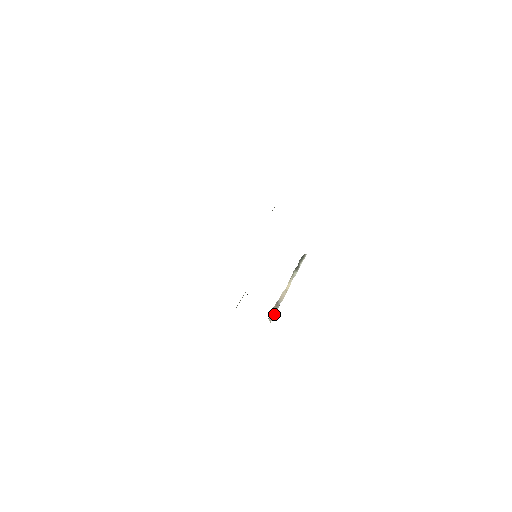
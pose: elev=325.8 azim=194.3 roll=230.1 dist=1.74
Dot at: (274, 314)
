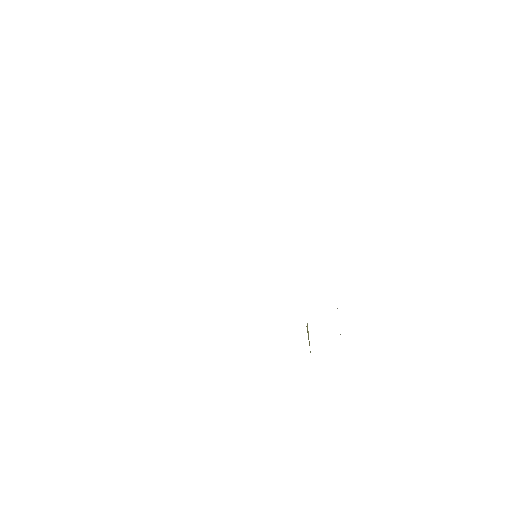
Dot at: occluded
